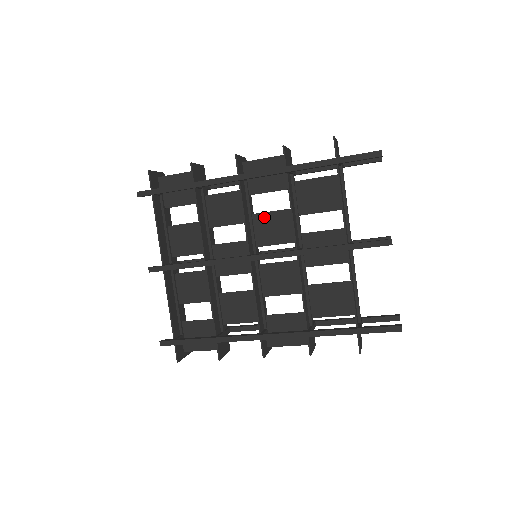
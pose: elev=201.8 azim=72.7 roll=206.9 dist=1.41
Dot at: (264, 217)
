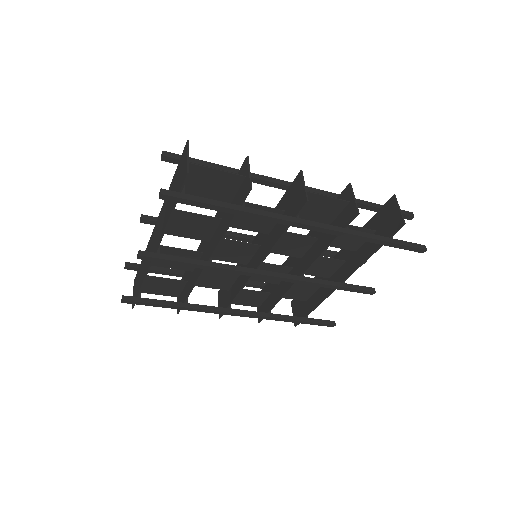
Dot at: (286, 236)
